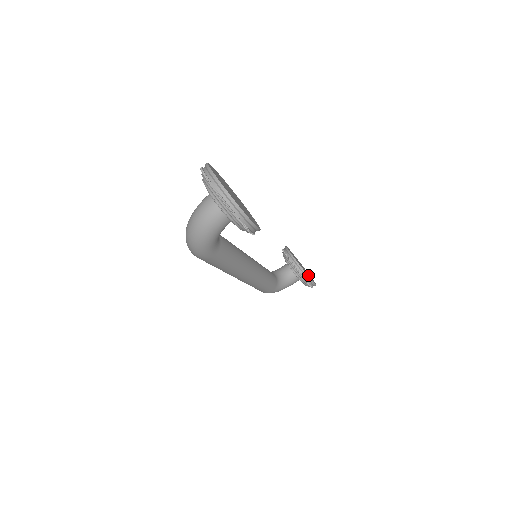
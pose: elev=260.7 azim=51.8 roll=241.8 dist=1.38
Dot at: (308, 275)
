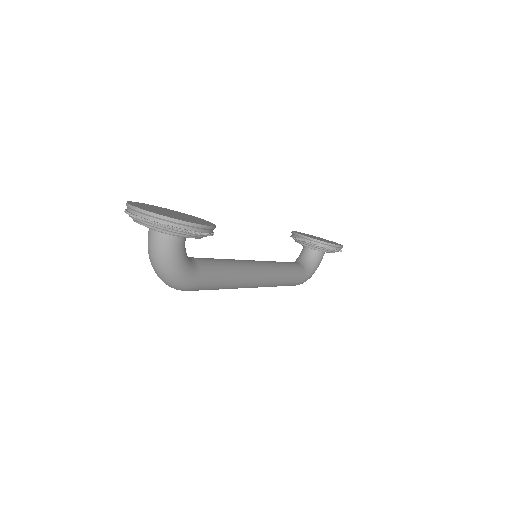
Dot at: (328, 242)
